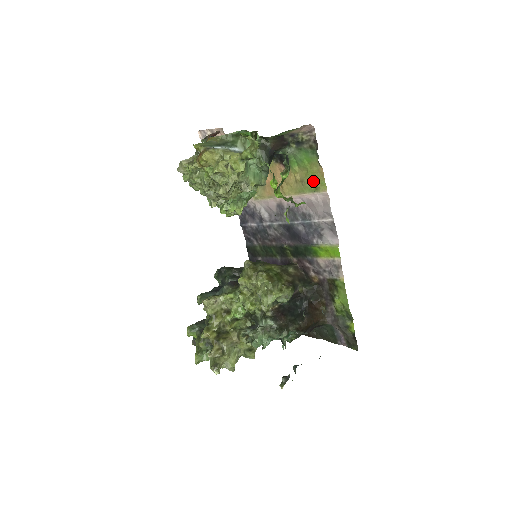
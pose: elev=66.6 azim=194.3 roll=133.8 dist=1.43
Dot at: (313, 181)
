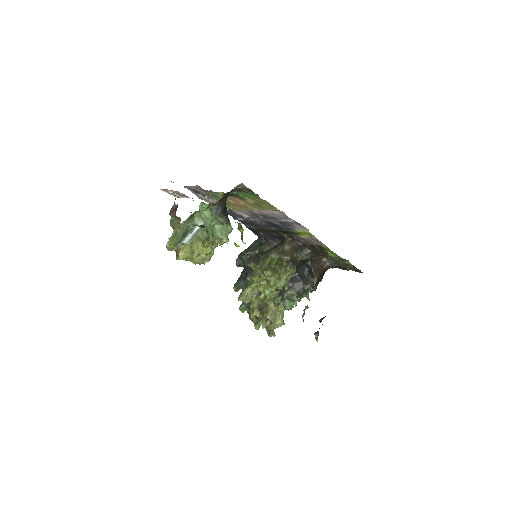
Dot at: (265, 205)
